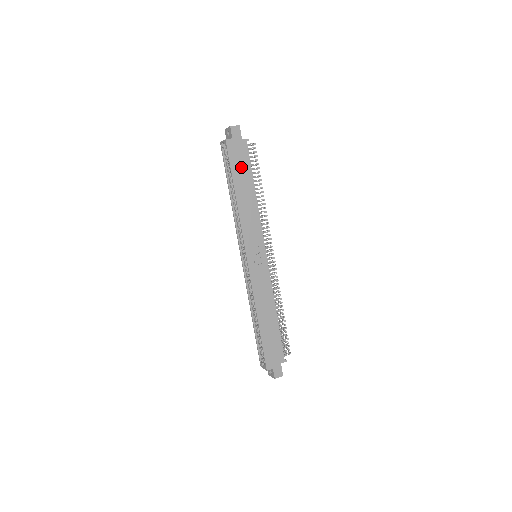
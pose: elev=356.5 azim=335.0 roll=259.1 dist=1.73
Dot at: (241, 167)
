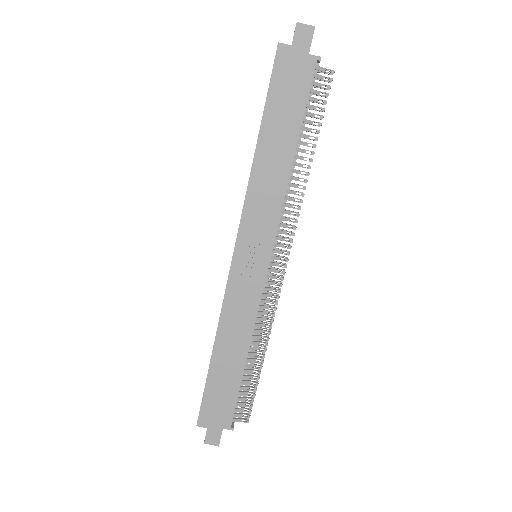
Dot at: (287, 101)
